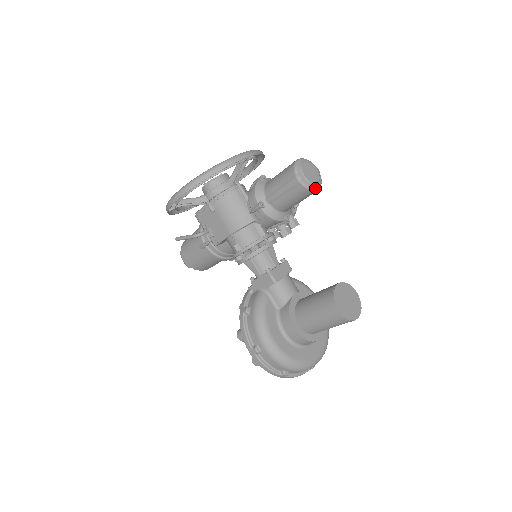
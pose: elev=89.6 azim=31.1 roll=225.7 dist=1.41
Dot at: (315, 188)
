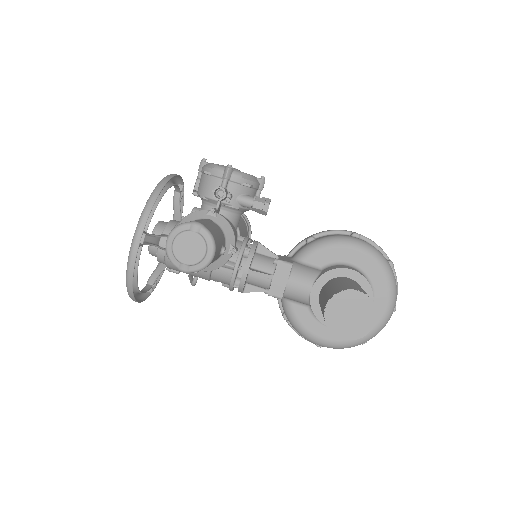
Dot at: (208, 259)
